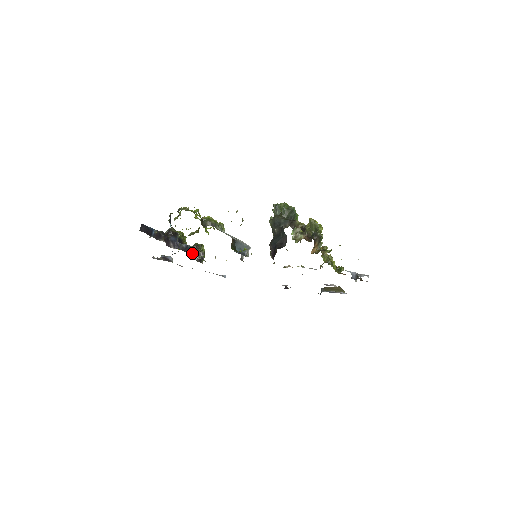
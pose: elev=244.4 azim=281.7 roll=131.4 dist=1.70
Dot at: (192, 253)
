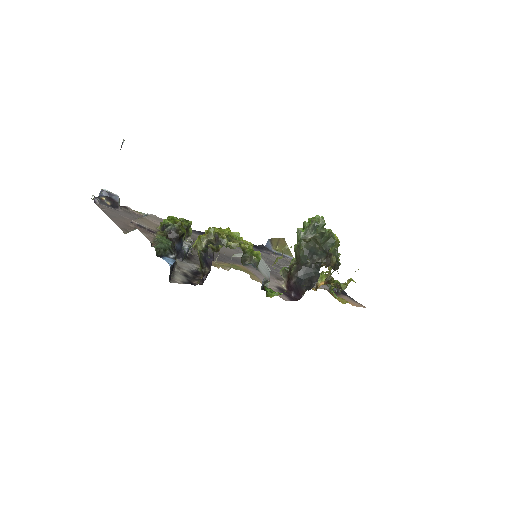
Dot at: occluded
